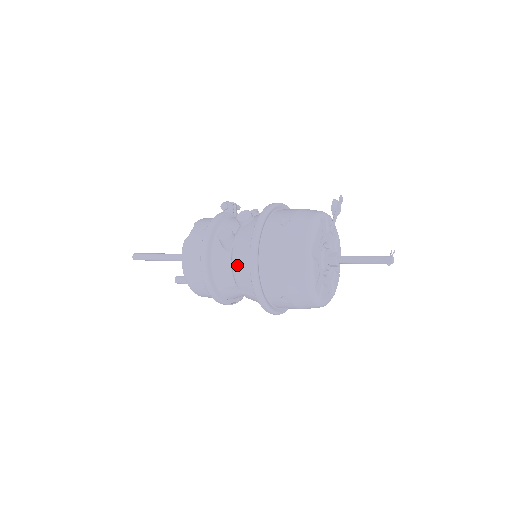
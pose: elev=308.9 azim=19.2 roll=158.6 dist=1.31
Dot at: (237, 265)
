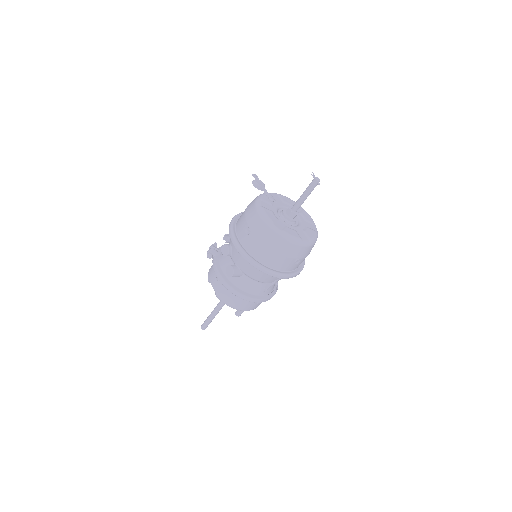
Dot at: (255, 277)
